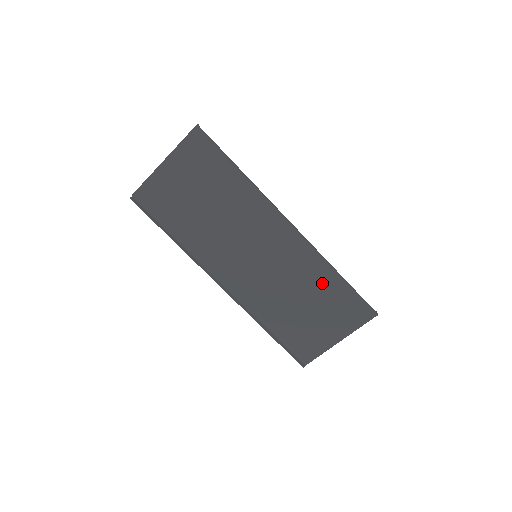
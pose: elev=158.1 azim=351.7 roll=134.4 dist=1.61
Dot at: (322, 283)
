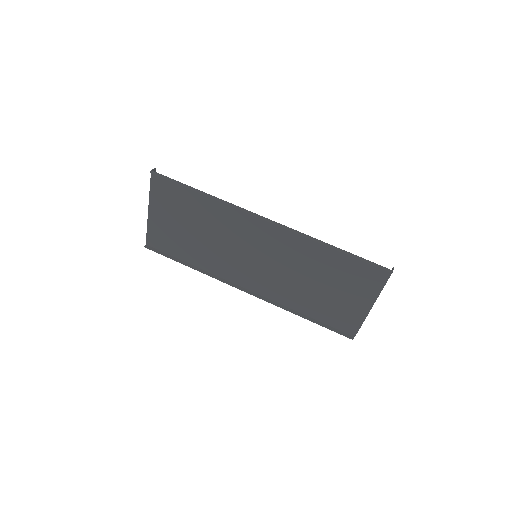
Dot at: (323, 259)
